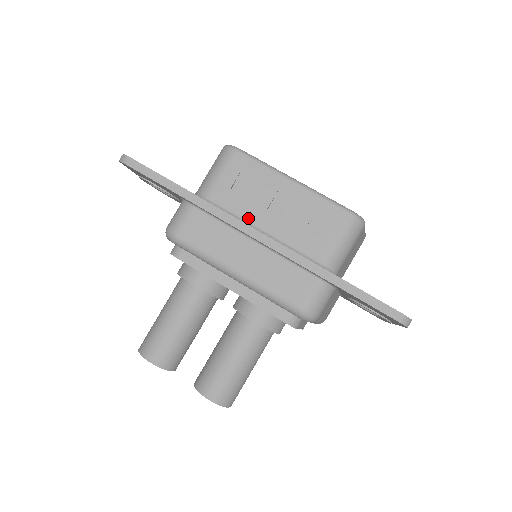
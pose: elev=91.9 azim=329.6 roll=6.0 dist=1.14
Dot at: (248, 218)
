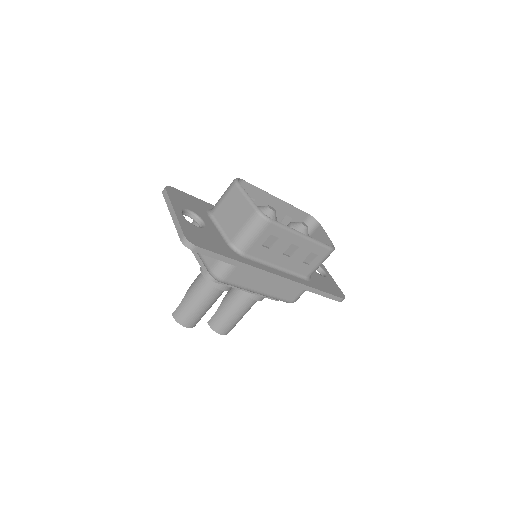
Dot at: (269, 261)
